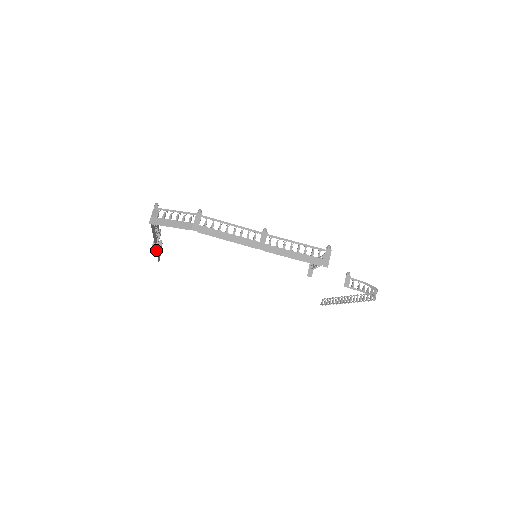
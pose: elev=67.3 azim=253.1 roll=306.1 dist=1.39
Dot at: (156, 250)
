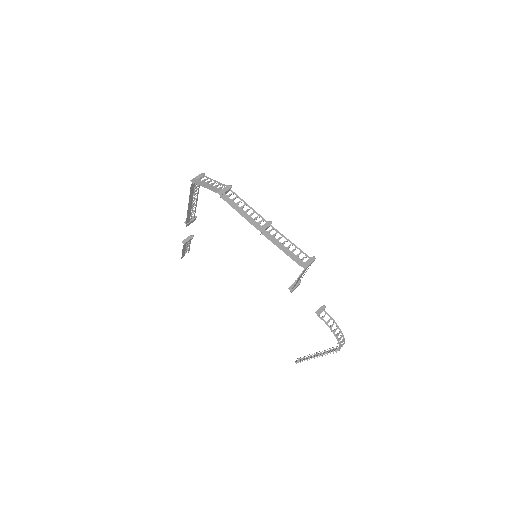
Dot at: (185, 239)
